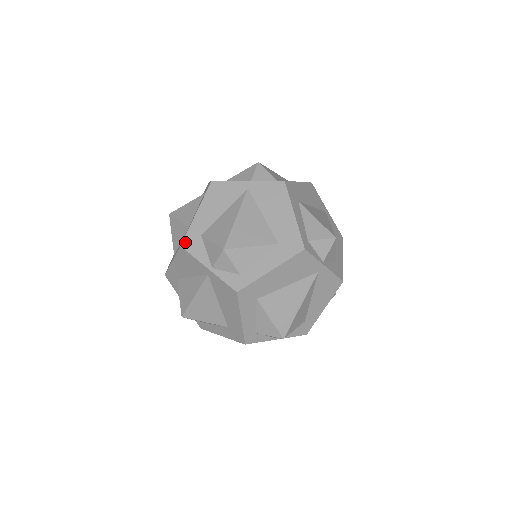
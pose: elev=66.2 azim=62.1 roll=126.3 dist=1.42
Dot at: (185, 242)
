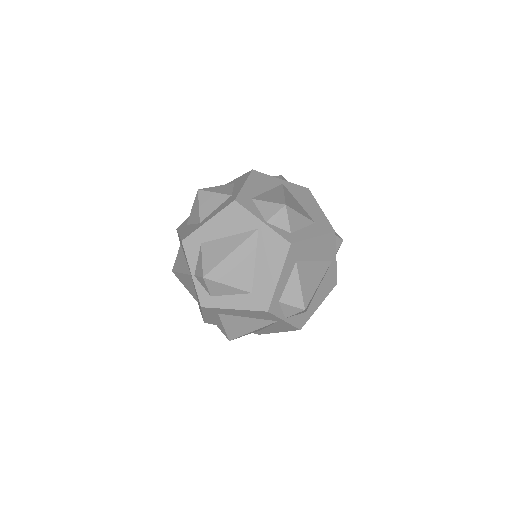
Dot at: (186, 240)
